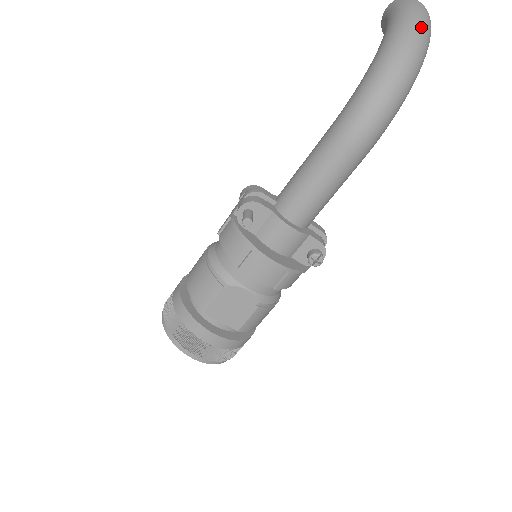
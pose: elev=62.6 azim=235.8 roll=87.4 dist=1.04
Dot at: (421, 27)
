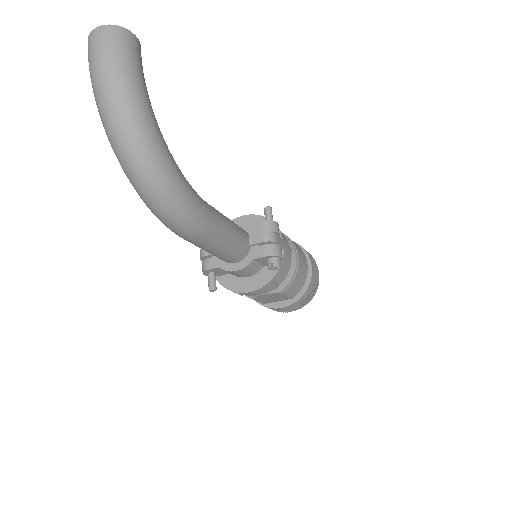
Dot at: (116, 129)
